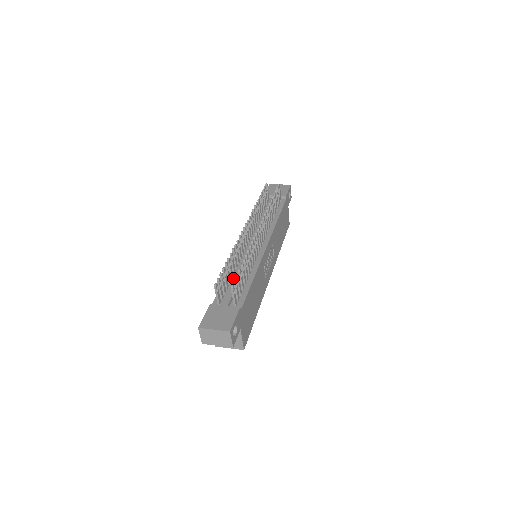
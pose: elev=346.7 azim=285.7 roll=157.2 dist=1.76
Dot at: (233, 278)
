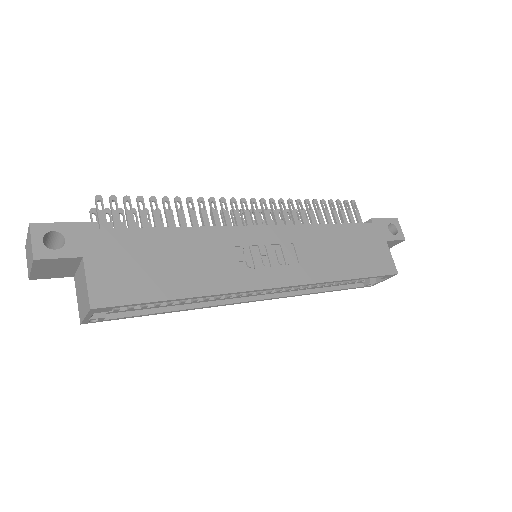
Dot at: occluded
